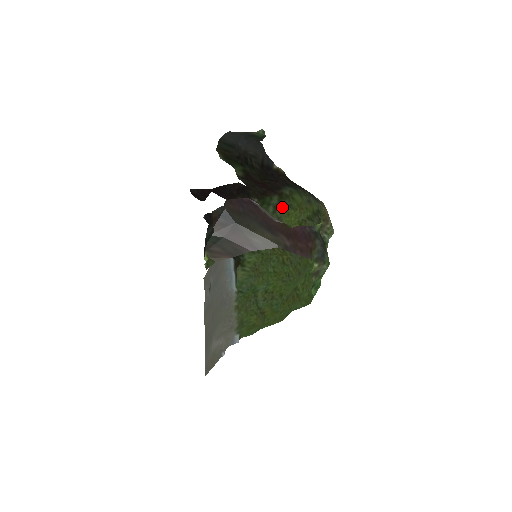
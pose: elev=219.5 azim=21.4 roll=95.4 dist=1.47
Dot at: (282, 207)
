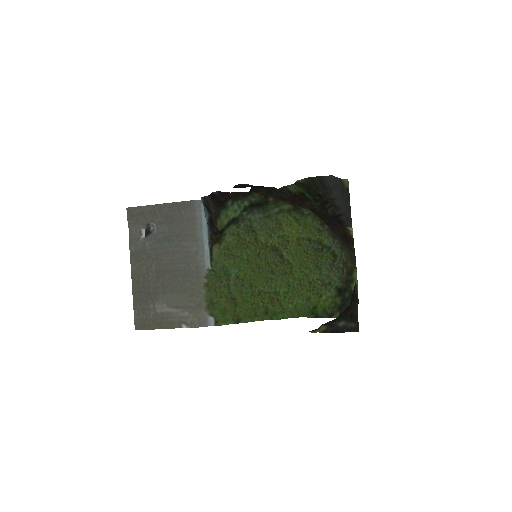
Dot at: (287, 214)
